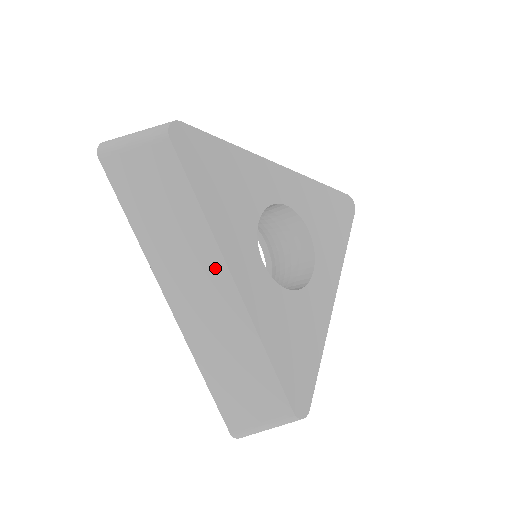
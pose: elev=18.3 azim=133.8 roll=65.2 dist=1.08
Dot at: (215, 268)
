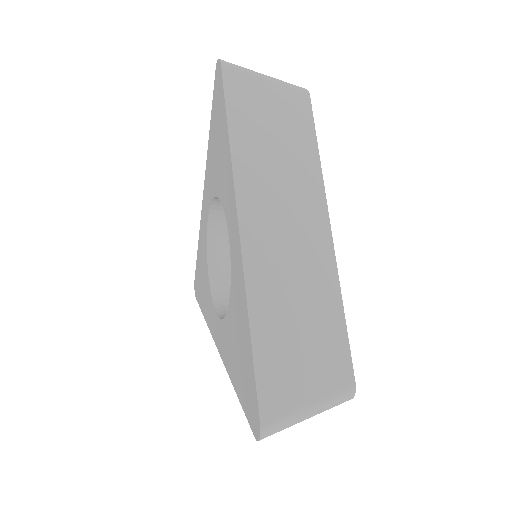
Dot at: (315, 209)
